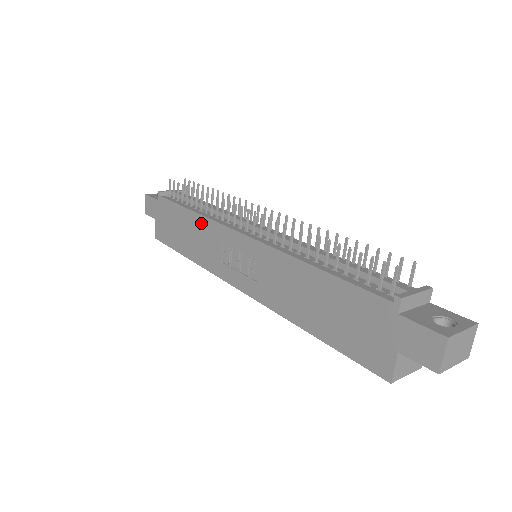
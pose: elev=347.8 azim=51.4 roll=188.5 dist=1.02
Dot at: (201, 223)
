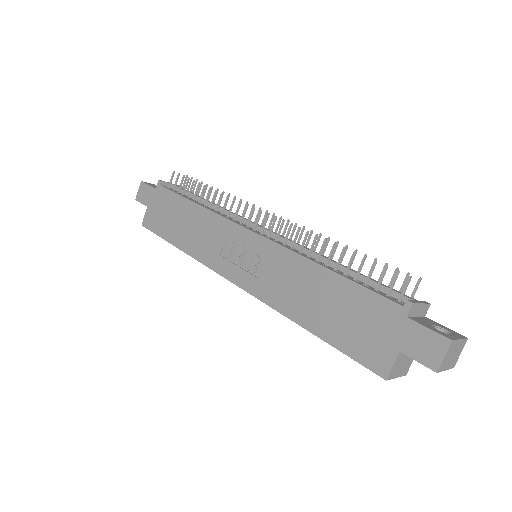
Dot at: (205, 216)
